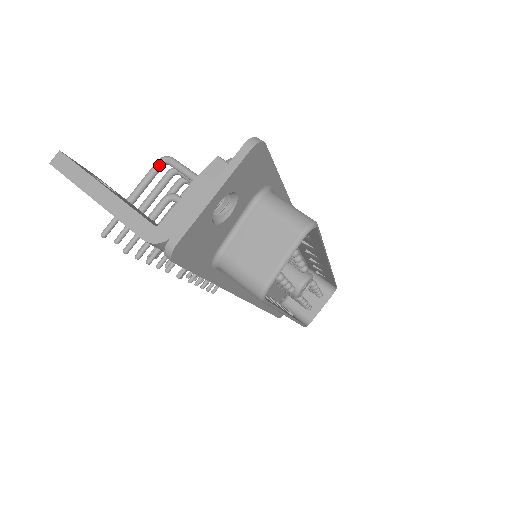
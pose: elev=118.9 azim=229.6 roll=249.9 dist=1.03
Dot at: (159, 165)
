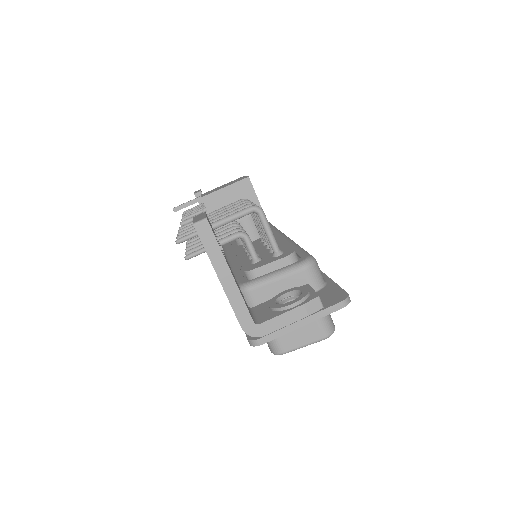
Dot at: (251, 212)
